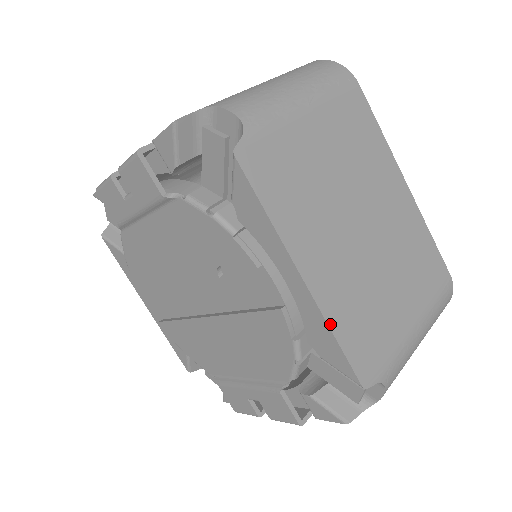
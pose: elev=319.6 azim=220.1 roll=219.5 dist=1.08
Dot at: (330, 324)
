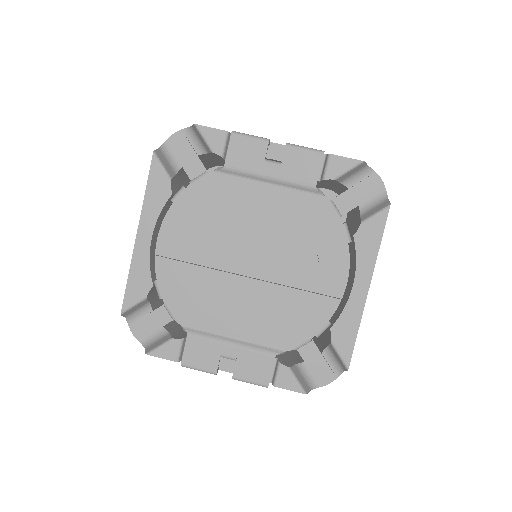
Dot at: occluded
